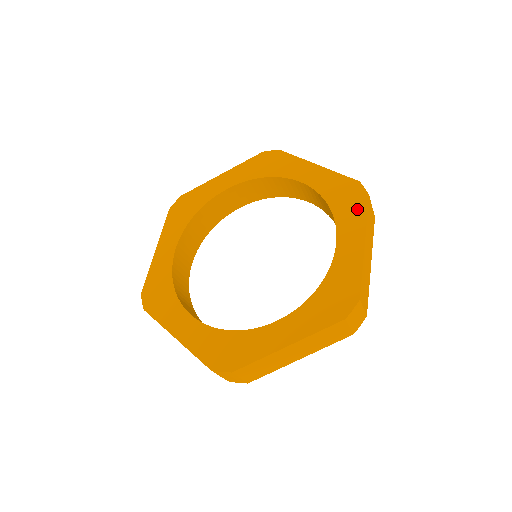
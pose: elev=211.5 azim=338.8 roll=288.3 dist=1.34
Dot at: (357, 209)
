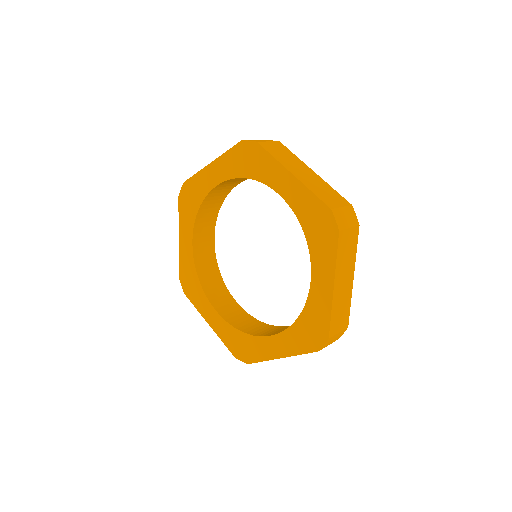
Dot at: (303, 344)
